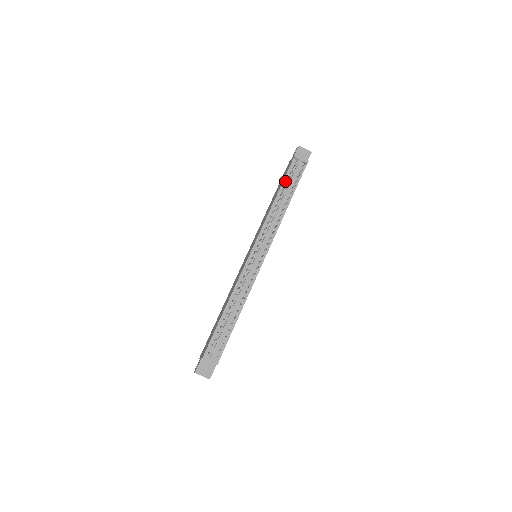
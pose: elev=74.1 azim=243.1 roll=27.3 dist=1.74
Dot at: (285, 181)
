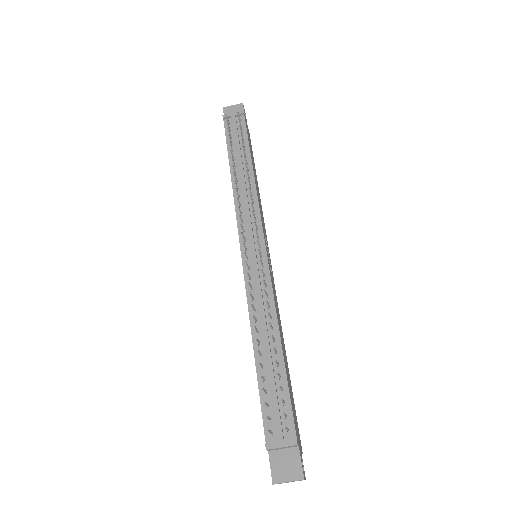
Dot at: (230, 148)
